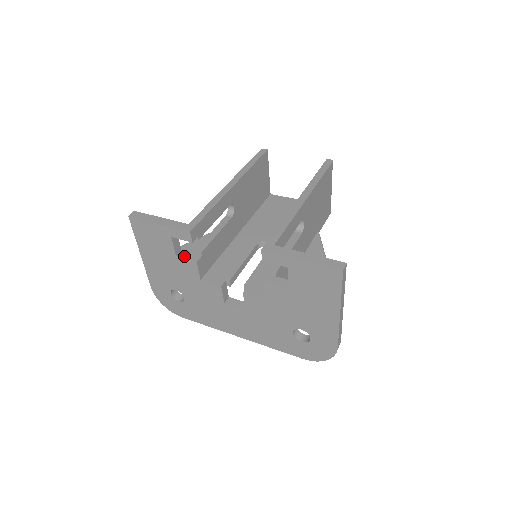
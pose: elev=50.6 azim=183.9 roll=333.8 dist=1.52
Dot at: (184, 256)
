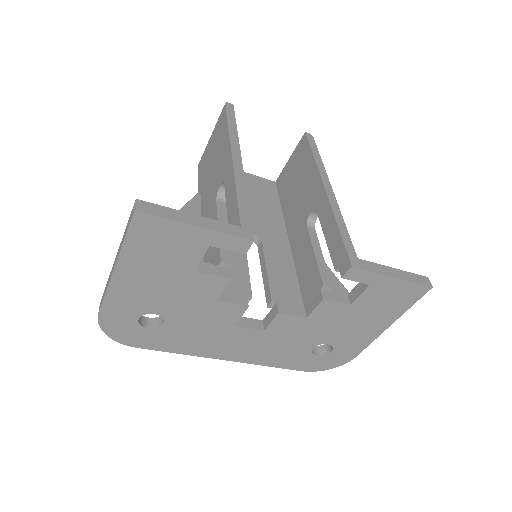
Dot at: (207, 270)
